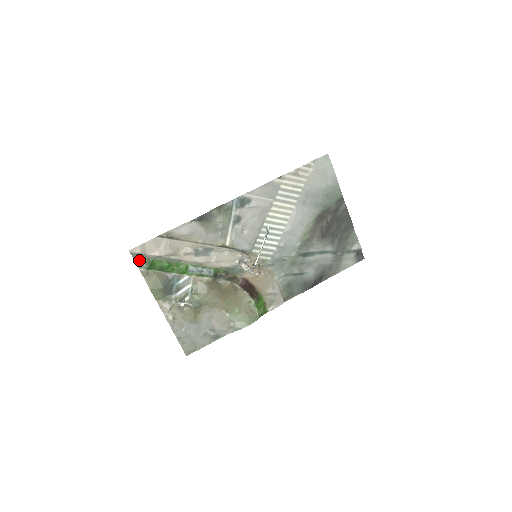
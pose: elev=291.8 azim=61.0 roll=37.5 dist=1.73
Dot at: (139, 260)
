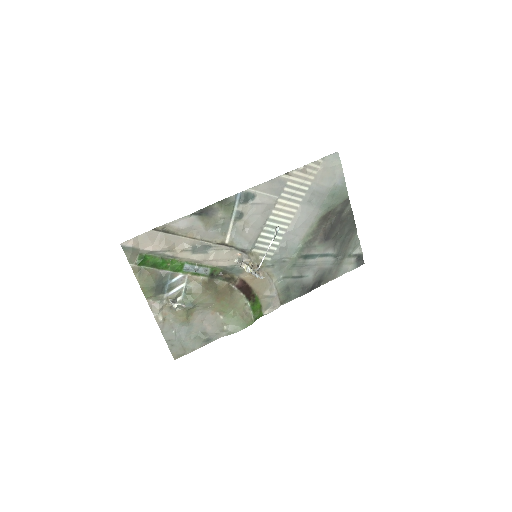
Dot at: (131, 255)
